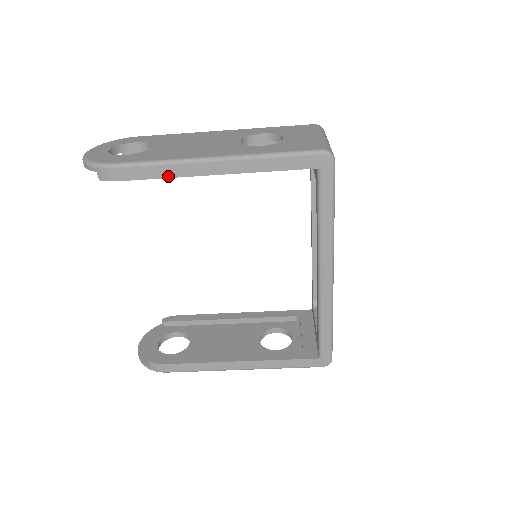
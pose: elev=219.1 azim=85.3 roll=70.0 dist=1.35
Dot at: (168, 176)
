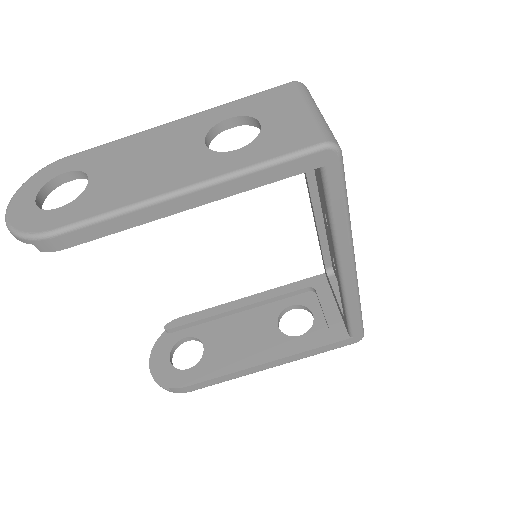
Dot at: (128, 227)
